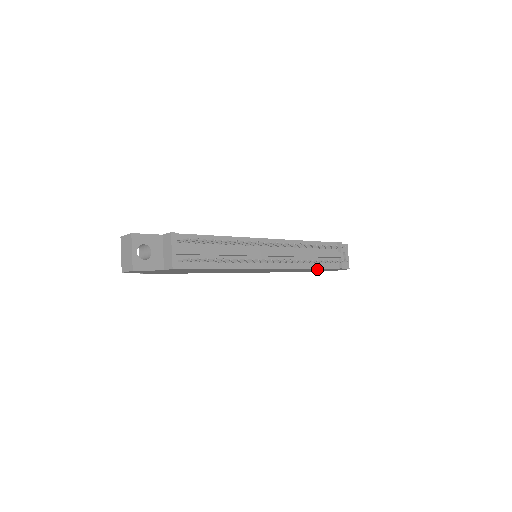
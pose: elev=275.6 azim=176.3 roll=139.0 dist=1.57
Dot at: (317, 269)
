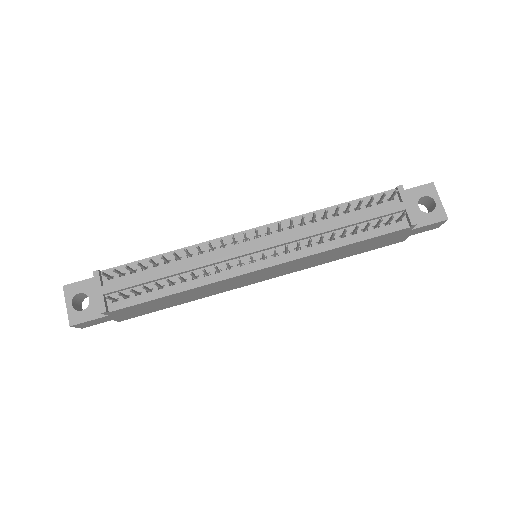
Dot at: (371, 241)
